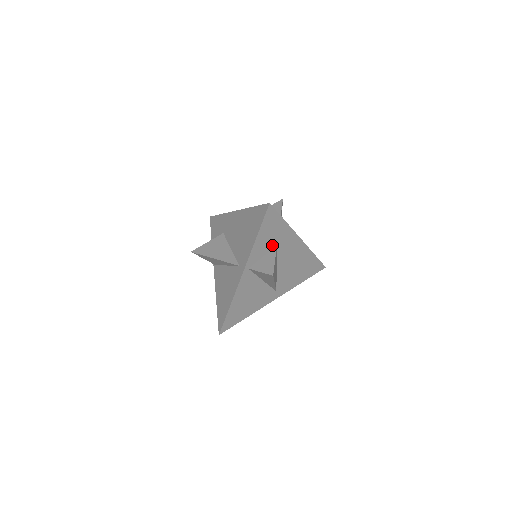
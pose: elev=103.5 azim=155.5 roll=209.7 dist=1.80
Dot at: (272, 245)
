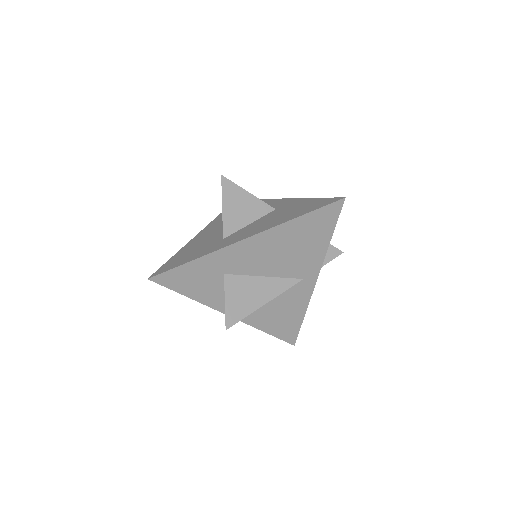
Dot at: (218, 279)
